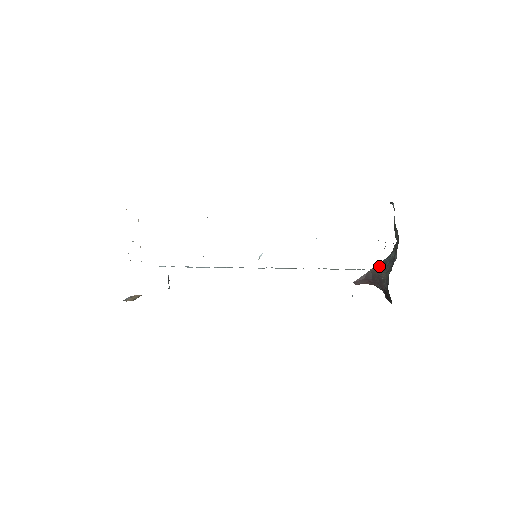
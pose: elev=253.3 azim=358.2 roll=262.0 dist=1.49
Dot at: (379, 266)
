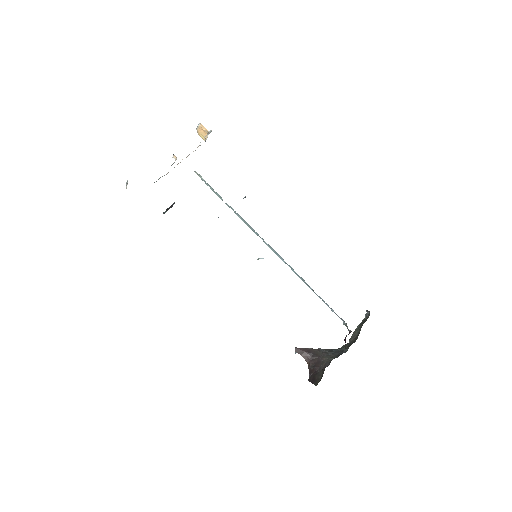
Dot at: (324, 350)
